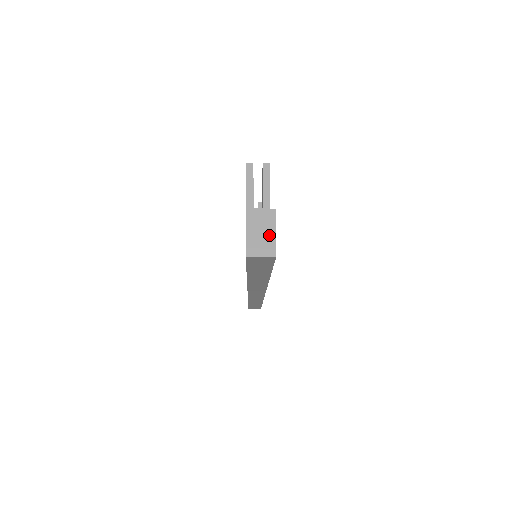
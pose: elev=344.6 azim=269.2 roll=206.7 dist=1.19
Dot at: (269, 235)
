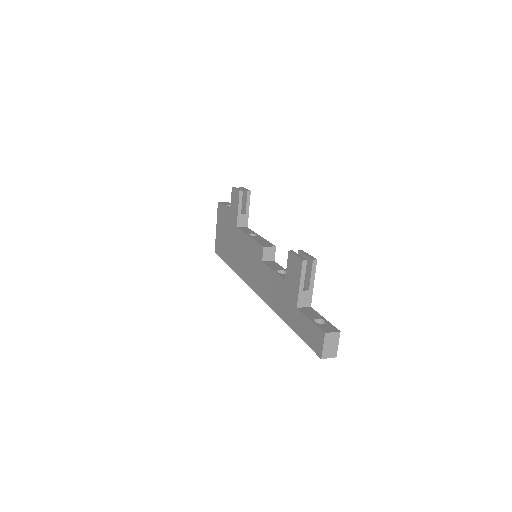
Dot at: (335, 346)
